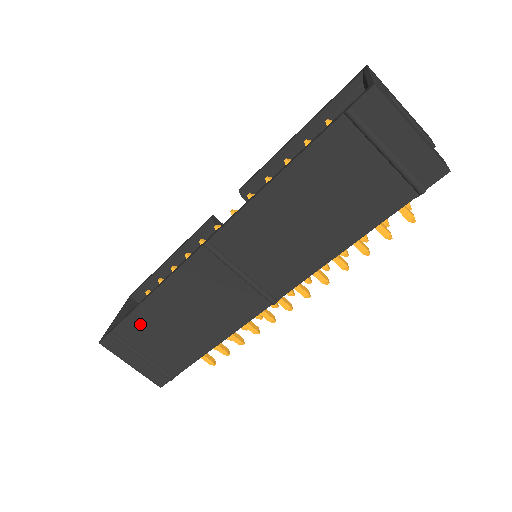
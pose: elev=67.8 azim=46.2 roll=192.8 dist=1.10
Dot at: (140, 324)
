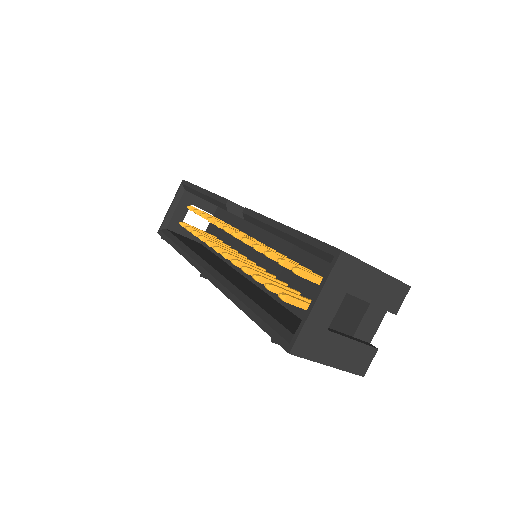
Dot at: occluded
